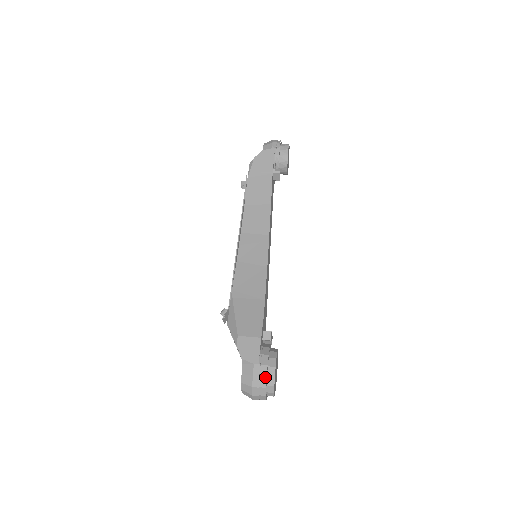
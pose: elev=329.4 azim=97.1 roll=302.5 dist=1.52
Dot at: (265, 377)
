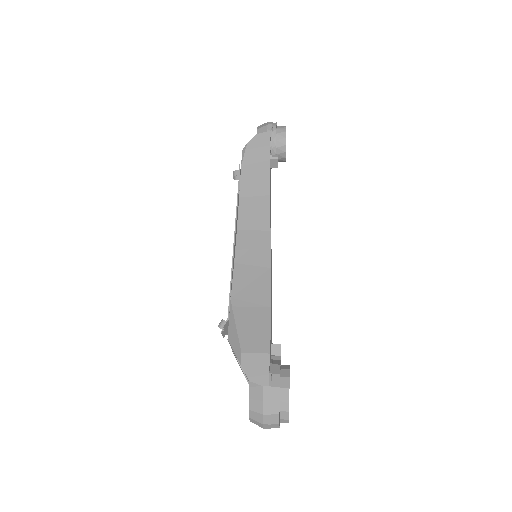
Dot at: (278, 401)
